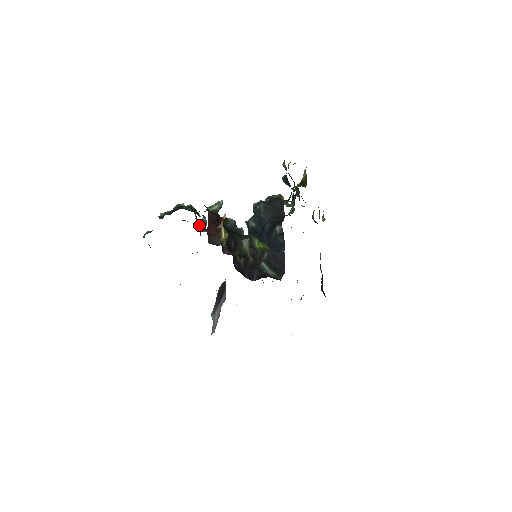
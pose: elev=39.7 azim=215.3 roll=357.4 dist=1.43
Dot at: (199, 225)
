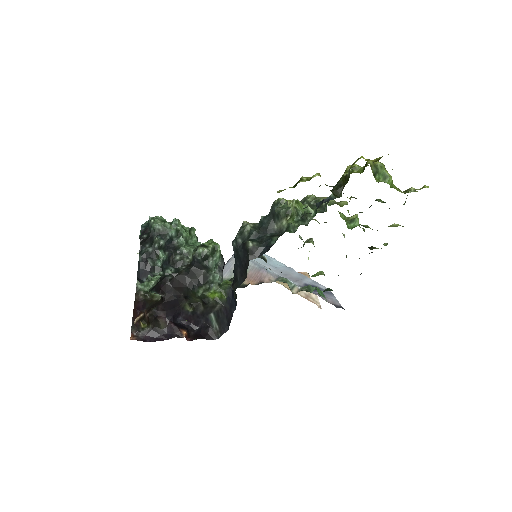
Dot at: (173, 249)
